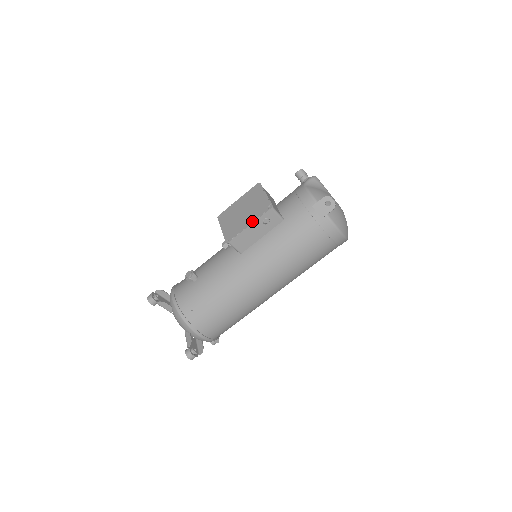
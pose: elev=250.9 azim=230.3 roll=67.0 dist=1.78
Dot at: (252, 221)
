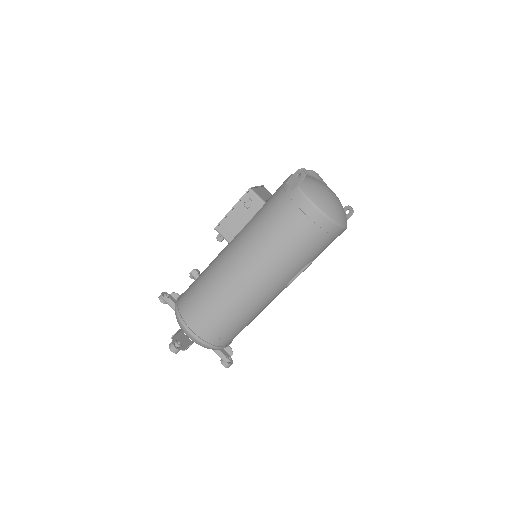
Dot at: (234, 205)
